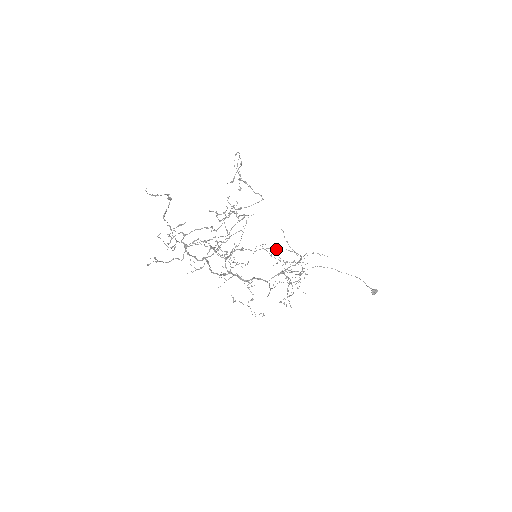
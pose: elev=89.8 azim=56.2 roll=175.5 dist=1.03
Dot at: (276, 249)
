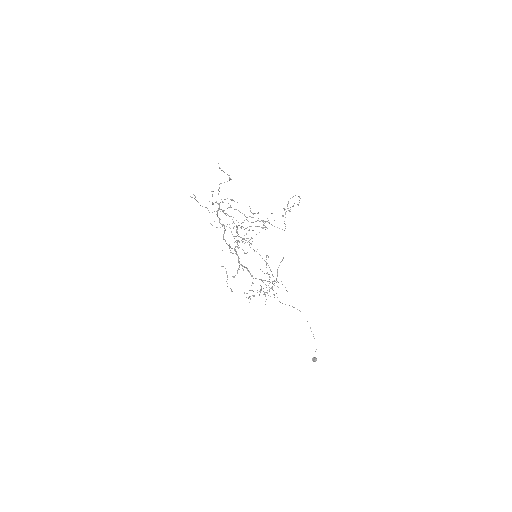
Dot at: occluded
